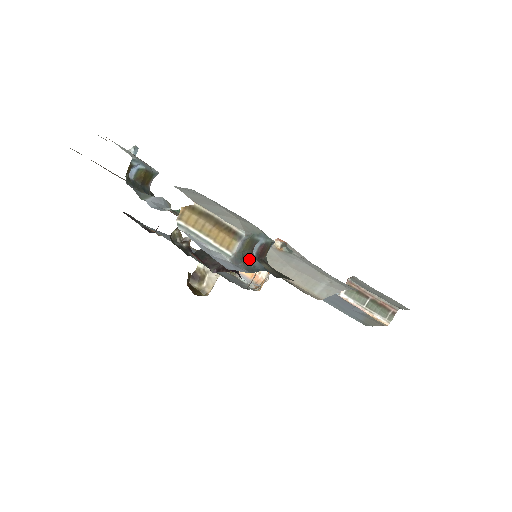
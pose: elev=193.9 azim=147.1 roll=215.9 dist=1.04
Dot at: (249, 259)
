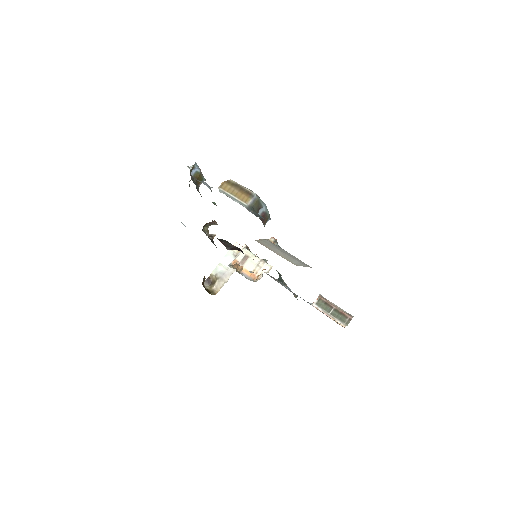
Dot at: (256, 213)
